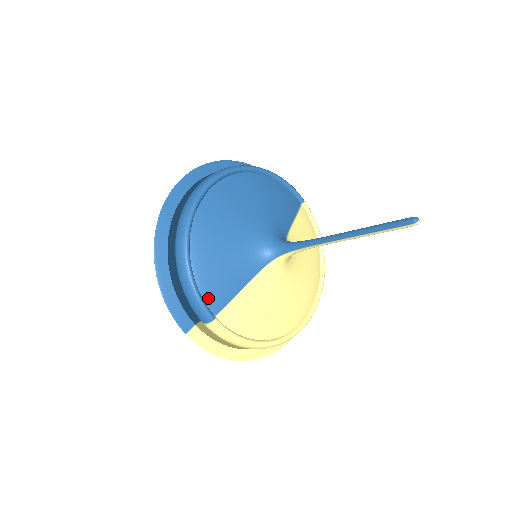
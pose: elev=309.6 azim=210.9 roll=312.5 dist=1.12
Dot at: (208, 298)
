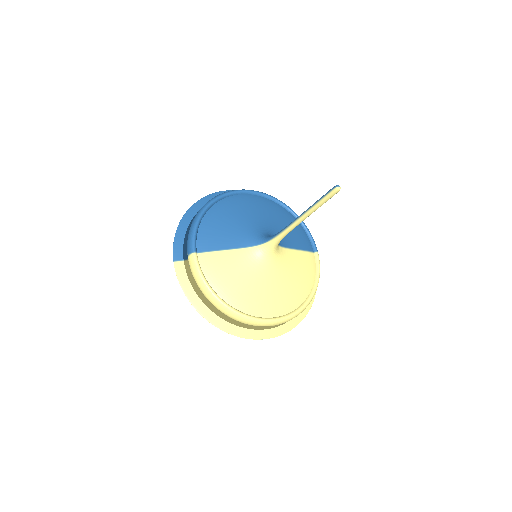
Dot at: (200, 239)
